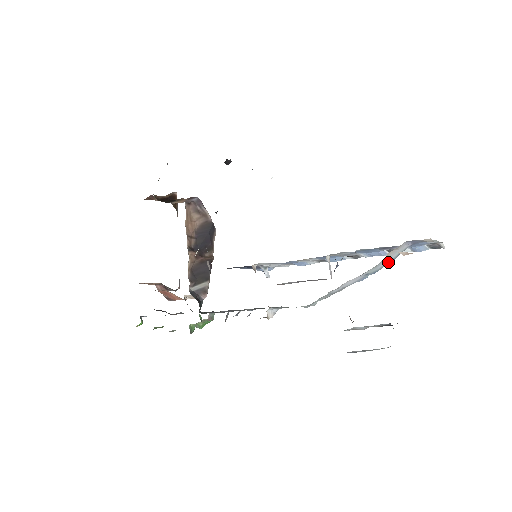
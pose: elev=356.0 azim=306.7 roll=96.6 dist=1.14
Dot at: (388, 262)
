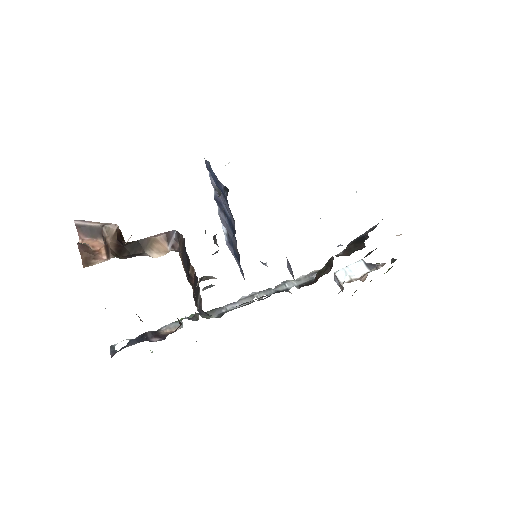
Dot at: occluded
